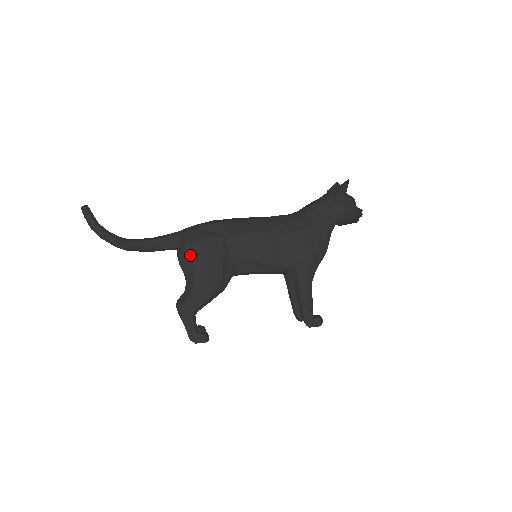
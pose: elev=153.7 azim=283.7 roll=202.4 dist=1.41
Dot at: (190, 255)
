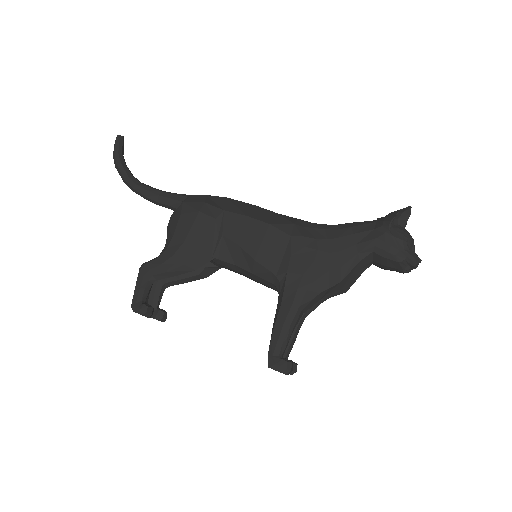
Dot at: (180, 214)
